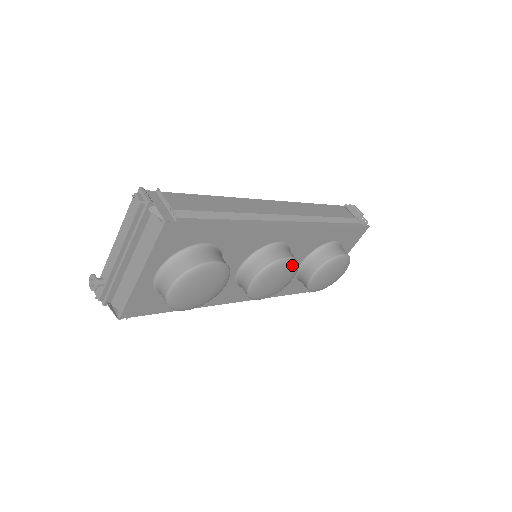
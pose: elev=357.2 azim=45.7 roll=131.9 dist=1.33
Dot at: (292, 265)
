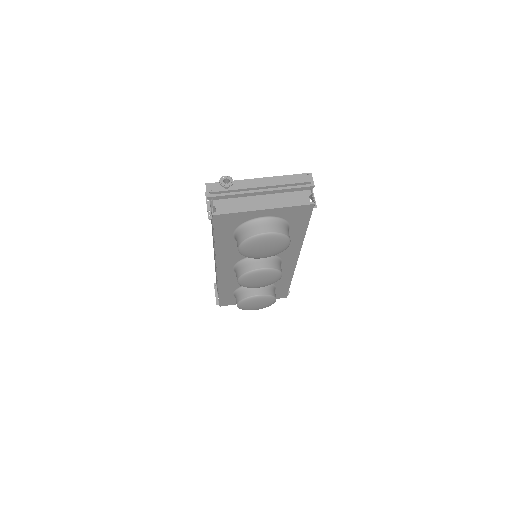
Dot at: (276, 281)
